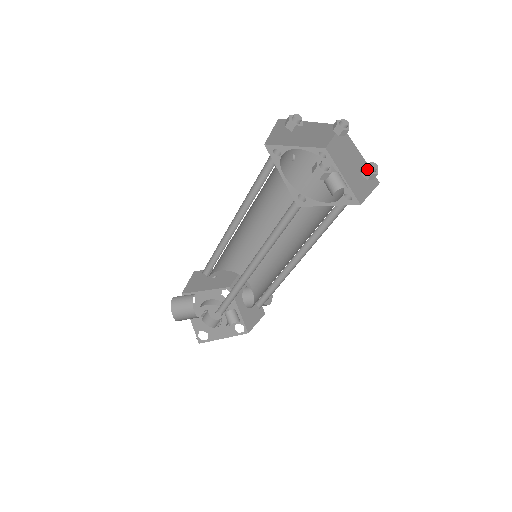
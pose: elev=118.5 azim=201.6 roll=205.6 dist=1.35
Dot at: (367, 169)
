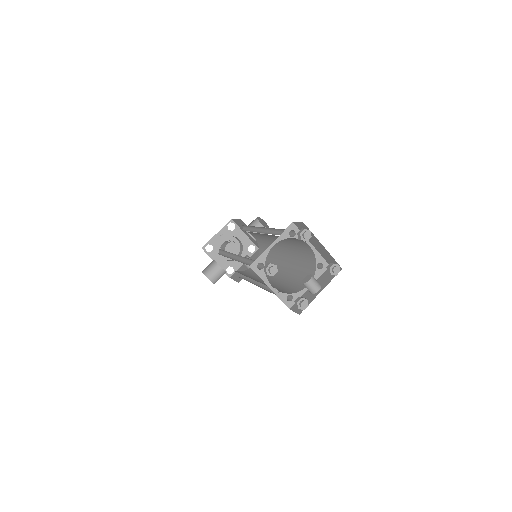
Dot at: (332, 274)
